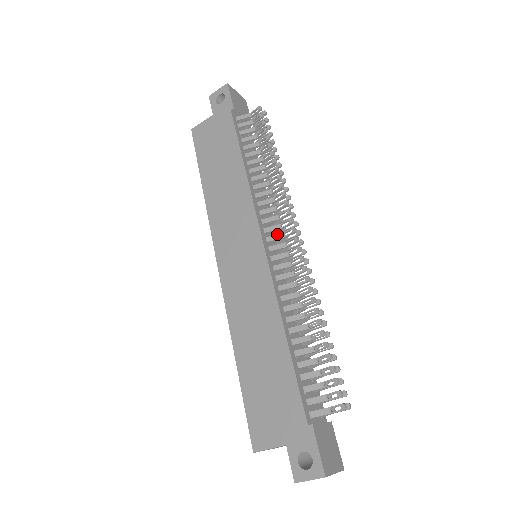
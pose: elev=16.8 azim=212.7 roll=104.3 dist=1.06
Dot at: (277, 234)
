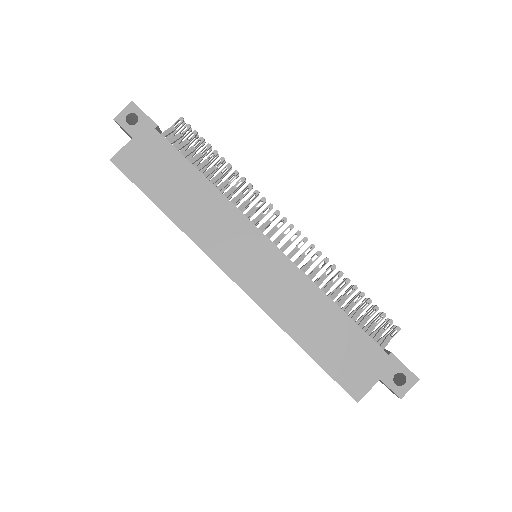
Dot at: (272, 229)
